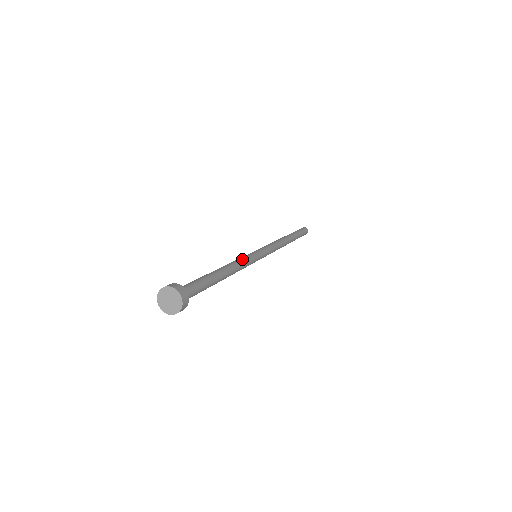
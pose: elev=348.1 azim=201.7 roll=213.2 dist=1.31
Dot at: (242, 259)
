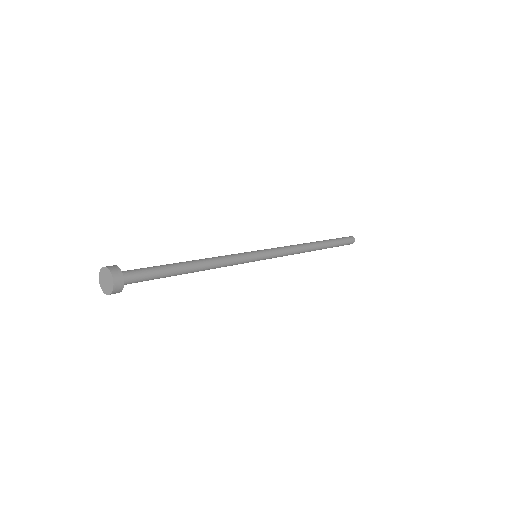
Dot at: (229, 256)
